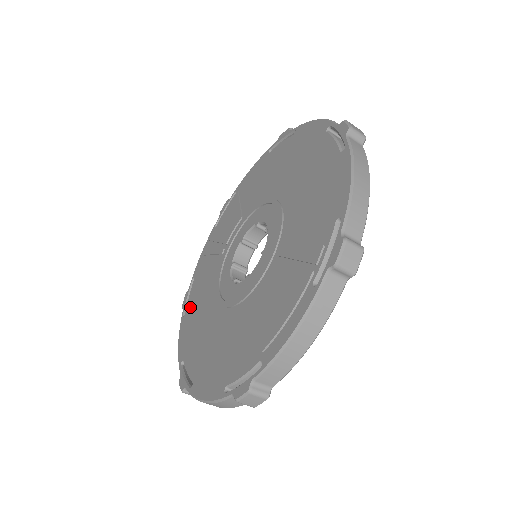
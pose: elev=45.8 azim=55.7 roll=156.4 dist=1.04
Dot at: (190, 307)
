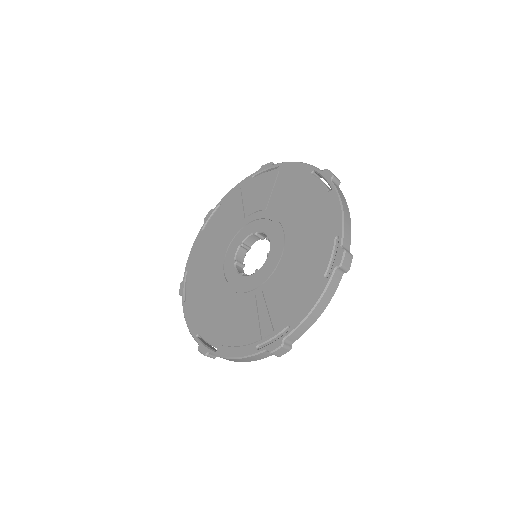
Dot at: (208, 231)
